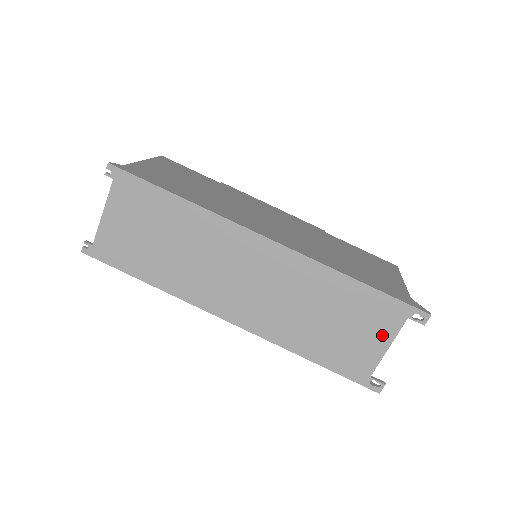
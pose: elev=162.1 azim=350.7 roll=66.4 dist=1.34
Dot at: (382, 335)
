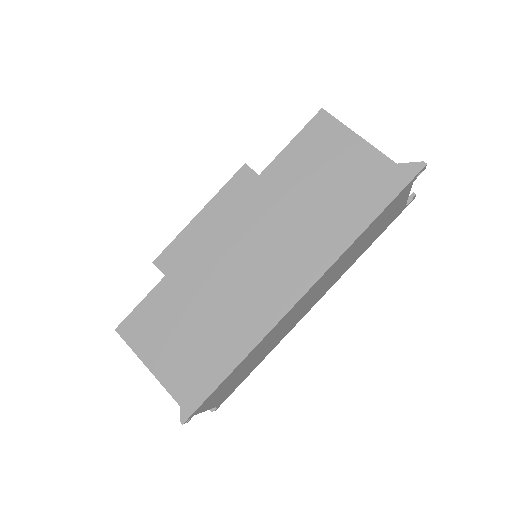
Dot at: (402, 200)
